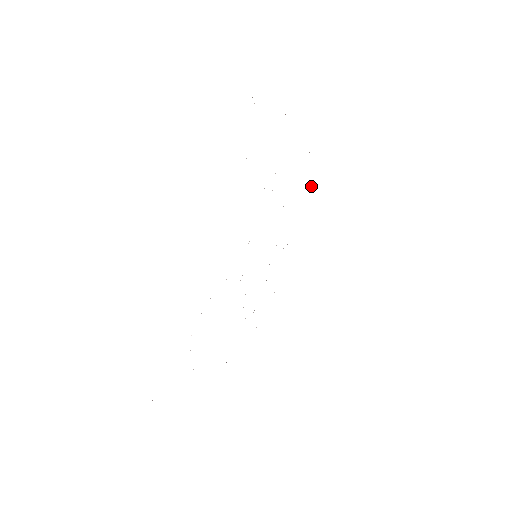
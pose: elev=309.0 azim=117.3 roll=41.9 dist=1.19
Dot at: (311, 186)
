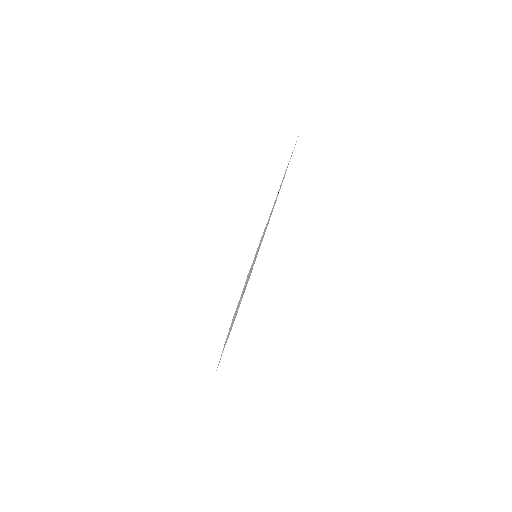
Dot at: occluded
